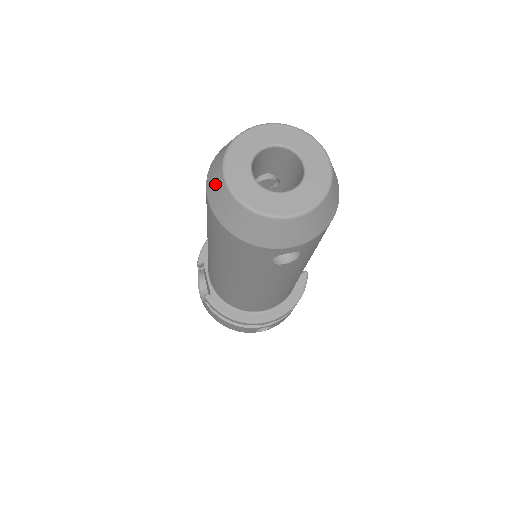
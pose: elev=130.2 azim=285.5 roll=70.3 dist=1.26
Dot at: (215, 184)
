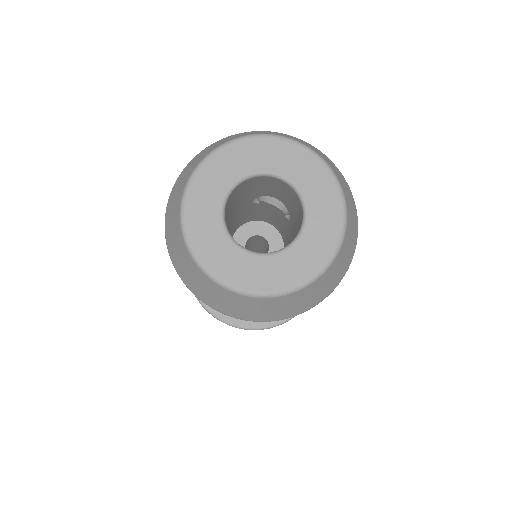
Dot at: (186, 173)
